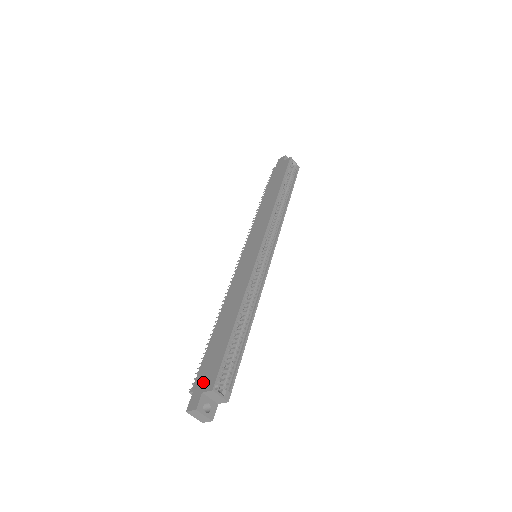
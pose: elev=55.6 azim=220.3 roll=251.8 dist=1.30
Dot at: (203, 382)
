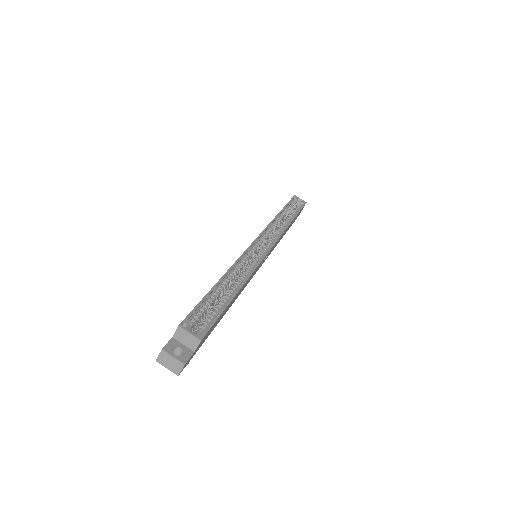
Dot at: occluded
